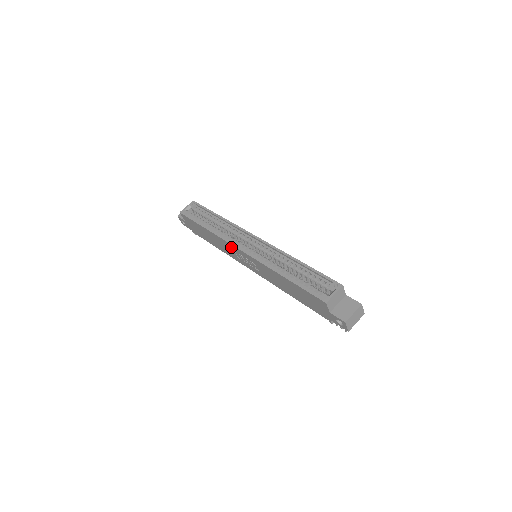
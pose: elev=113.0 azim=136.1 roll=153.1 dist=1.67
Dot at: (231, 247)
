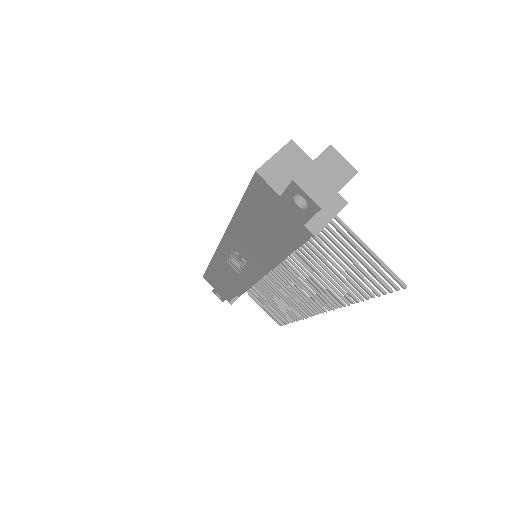
Dot at: (222, 258)
